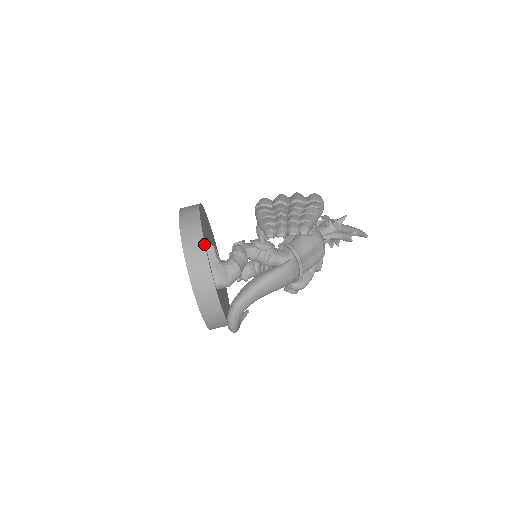
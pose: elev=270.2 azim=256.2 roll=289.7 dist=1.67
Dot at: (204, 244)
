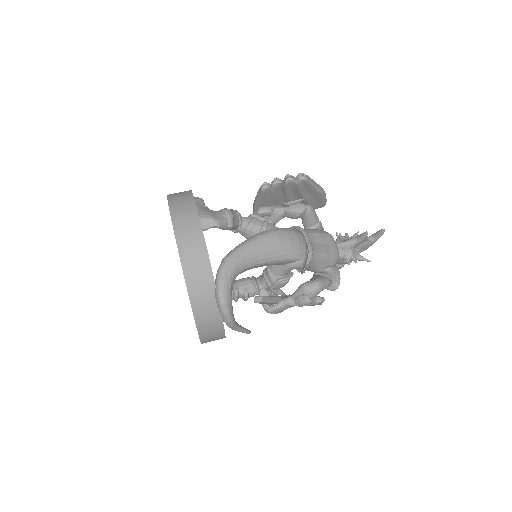
Dot at: (191, 192)
